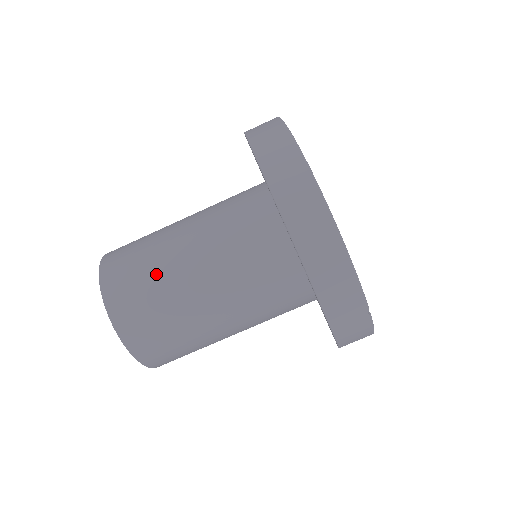
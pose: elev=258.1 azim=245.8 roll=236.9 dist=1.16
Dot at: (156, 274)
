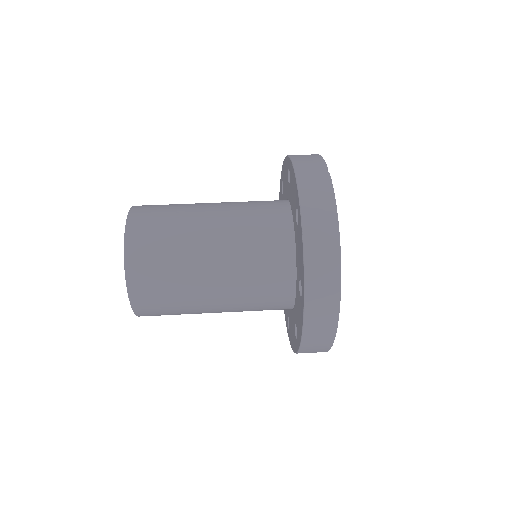
Dot at: occluded
